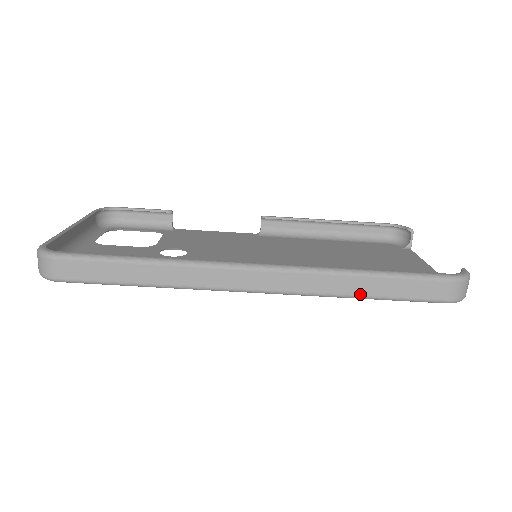
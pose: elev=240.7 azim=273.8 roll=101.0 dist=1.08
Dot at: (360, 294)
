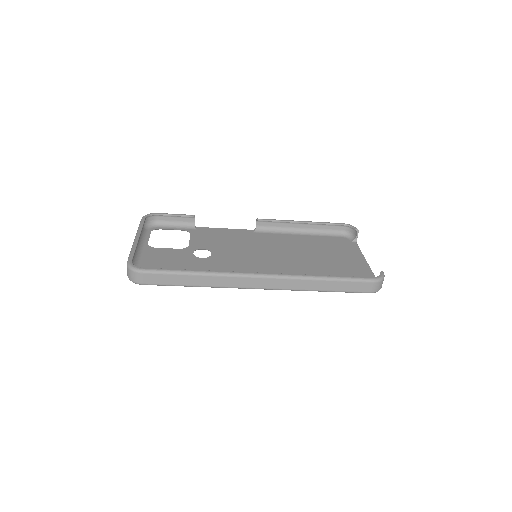
Dot at: (320, 290)
